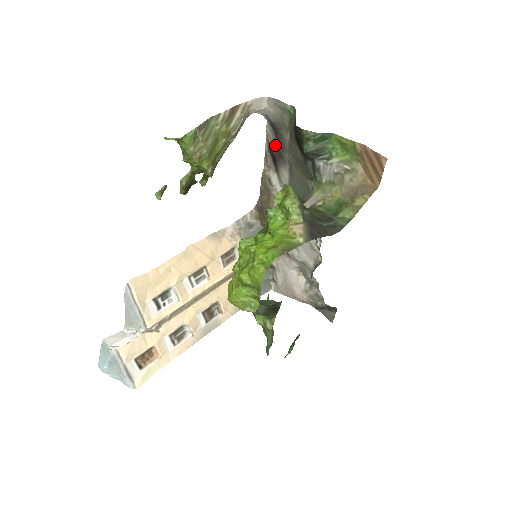
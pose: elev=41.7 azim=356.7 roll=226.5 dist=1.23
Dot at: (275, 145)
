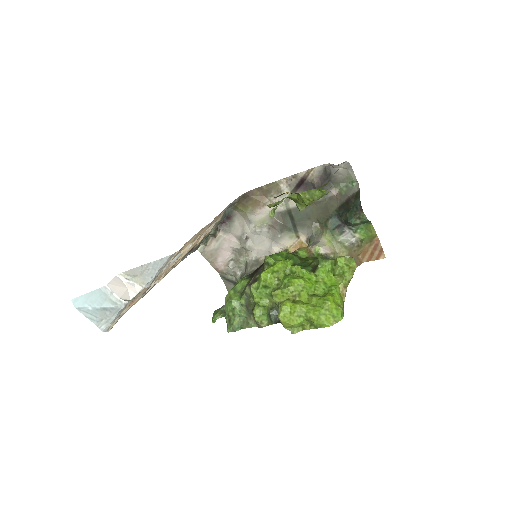
Dot at: (315, 183)
